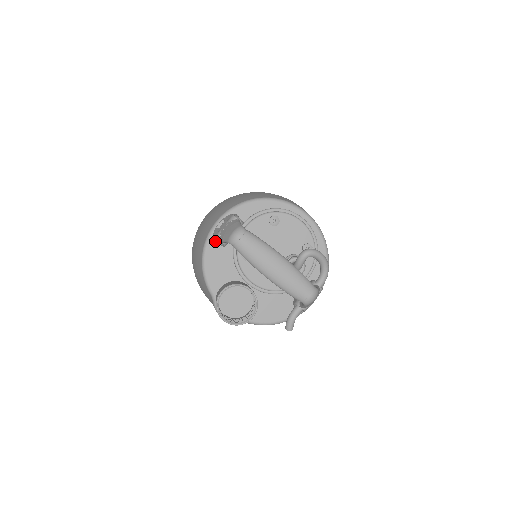
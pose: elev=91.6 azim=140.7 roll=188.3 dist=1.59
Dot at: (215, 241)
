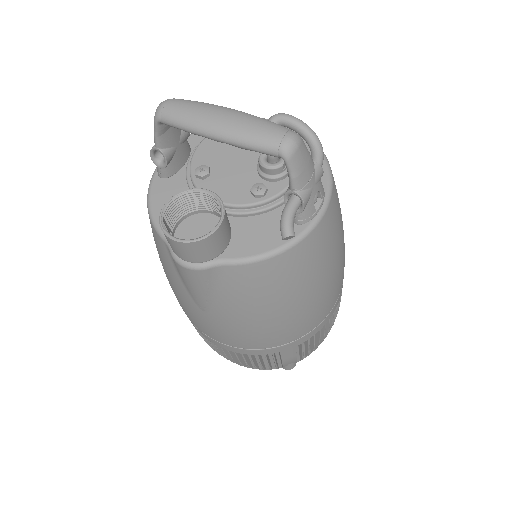
Dot at: (158, 169)
